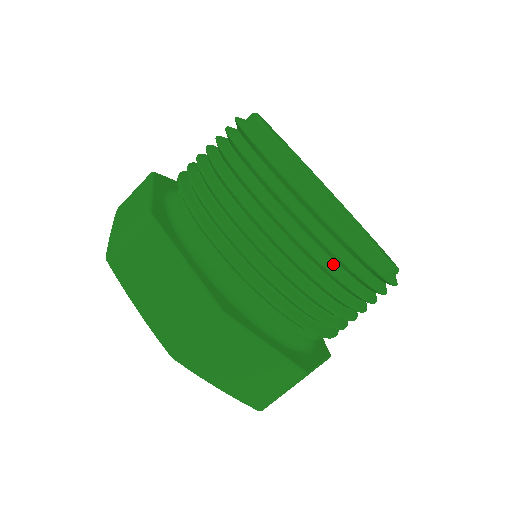
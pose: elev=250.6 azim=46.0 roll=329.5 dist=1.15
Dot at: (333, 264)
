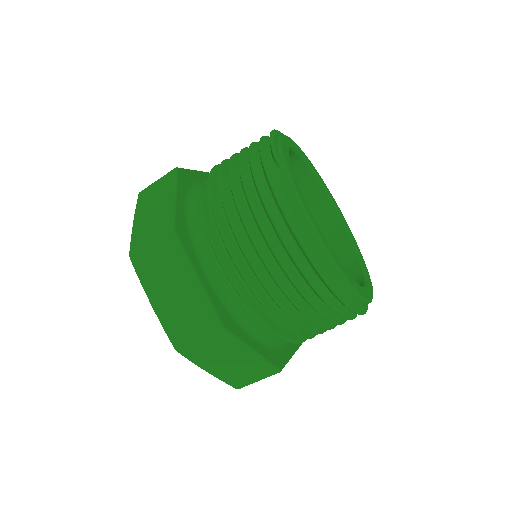
Dot at: occluded
